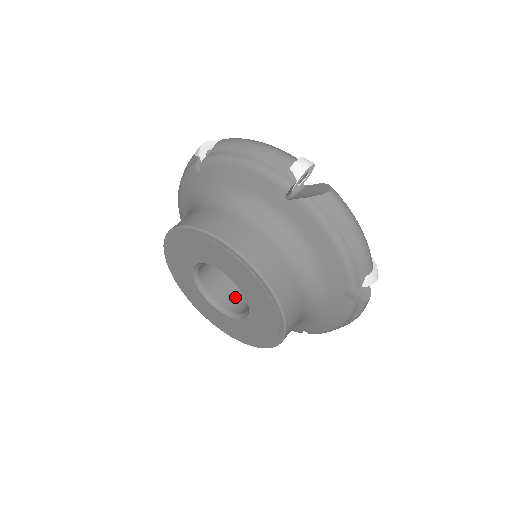
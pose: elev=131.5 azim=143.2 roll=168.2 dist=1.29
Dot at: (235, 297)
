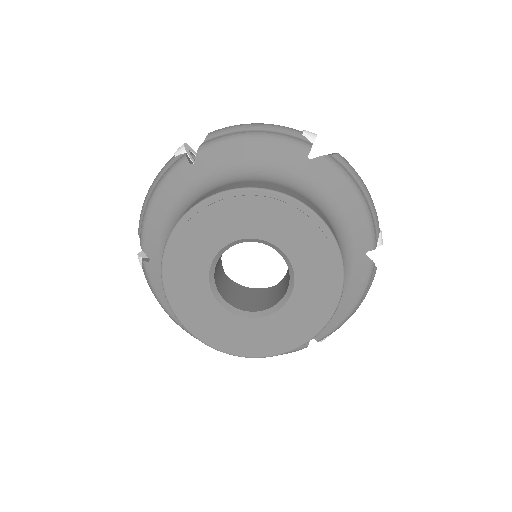
Dot at: (249, 302)
